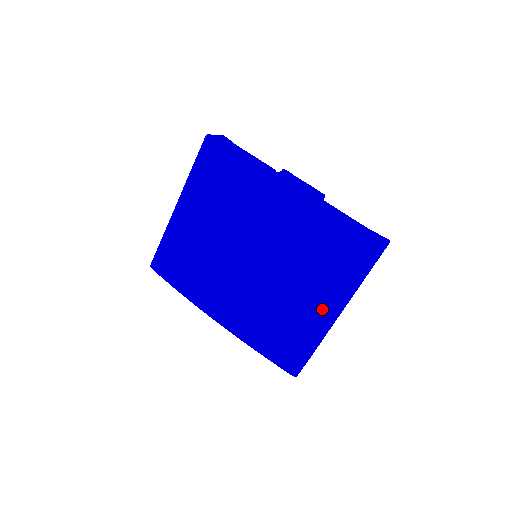
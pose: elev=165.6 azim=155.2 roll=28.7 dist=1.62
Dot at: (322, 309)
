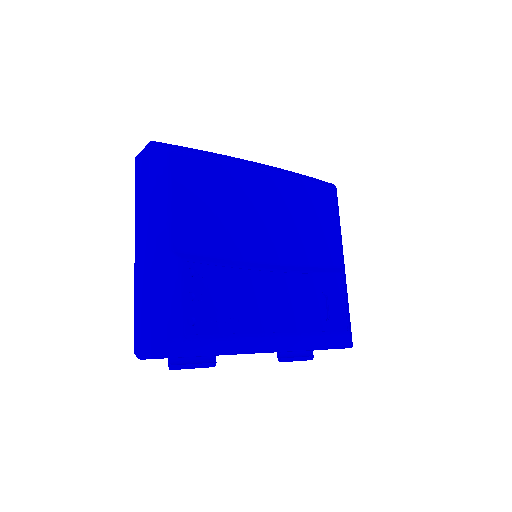
Dot at: (340, 256)
